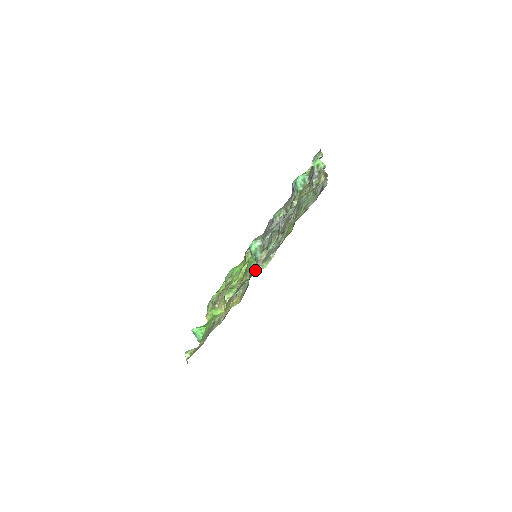
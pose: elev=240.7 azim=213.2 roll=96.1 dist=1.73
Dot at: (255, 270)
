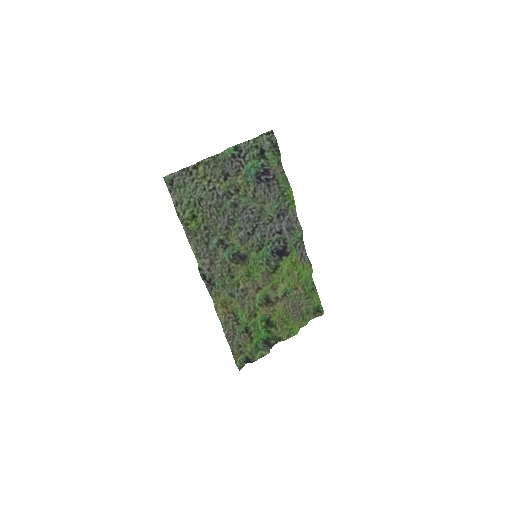
Dot at: (200, 269)
